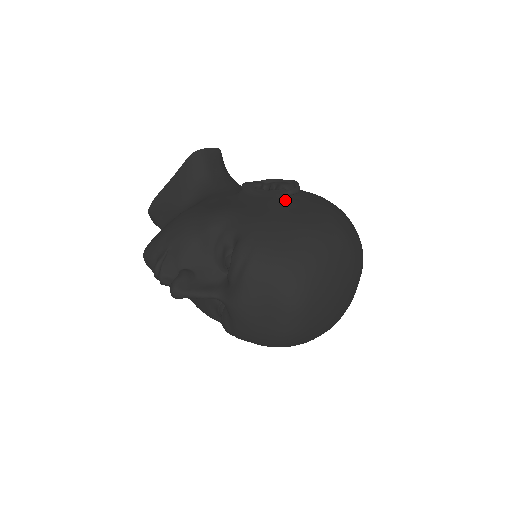
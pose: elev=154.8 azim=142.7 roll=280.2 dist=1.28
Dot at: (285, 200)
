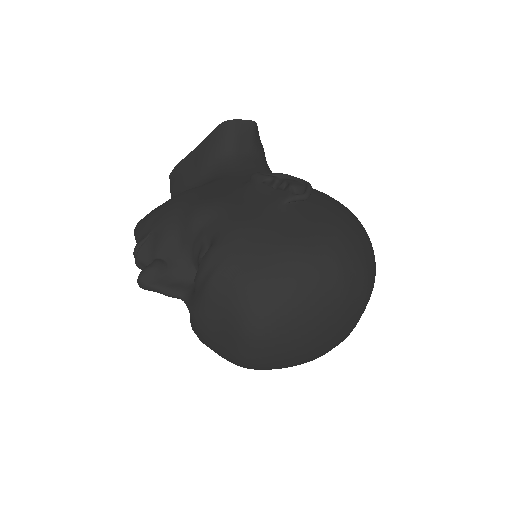
Dot at: (286, 206)
